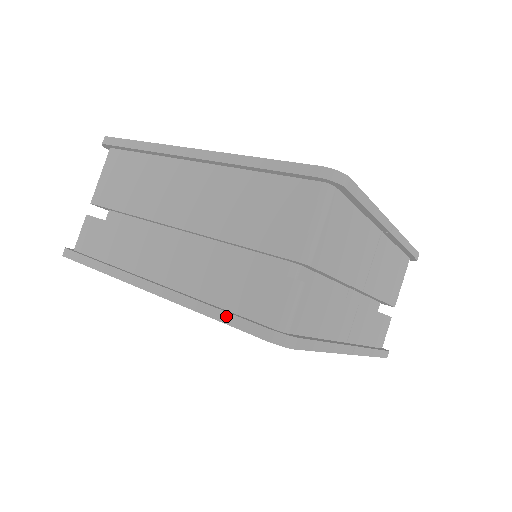
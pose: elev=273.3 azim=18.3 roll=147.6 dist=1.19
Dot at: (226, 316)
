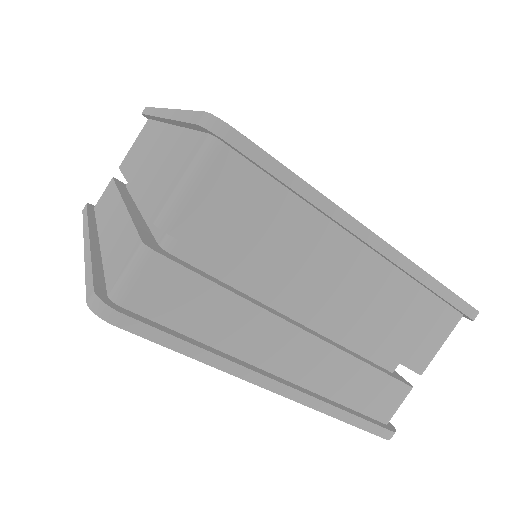
Dot at: (360, 421)
